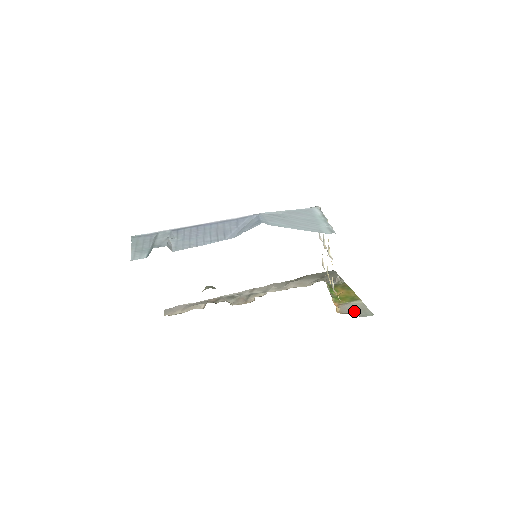
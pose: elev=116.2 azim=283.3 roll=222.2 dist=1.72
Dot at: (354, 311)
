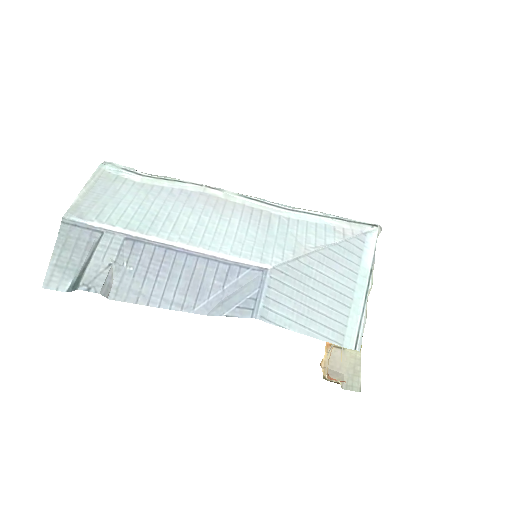
Dot at: (342, 371)
